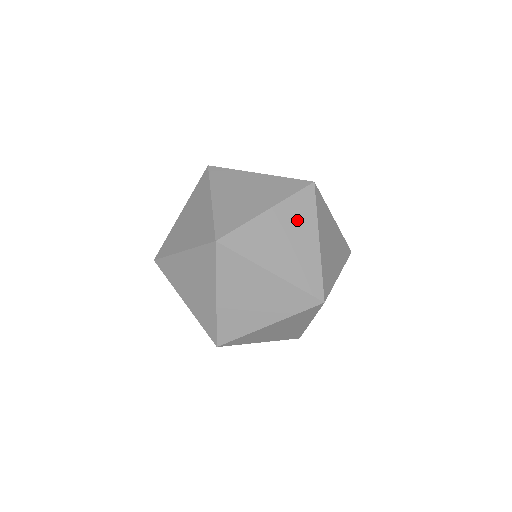
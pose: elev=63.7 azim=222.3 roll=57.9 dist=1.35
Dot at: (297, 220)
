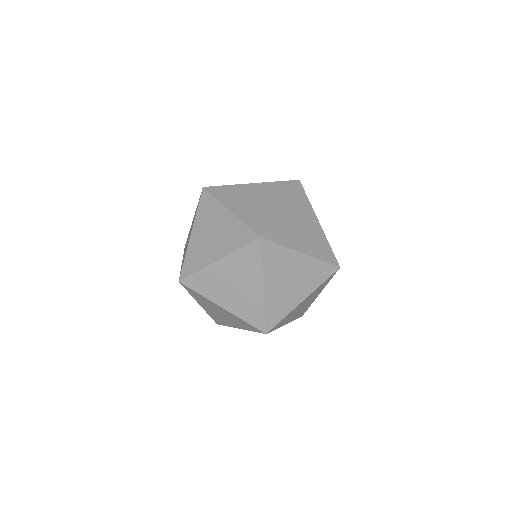
Dot at: (301, 210)
